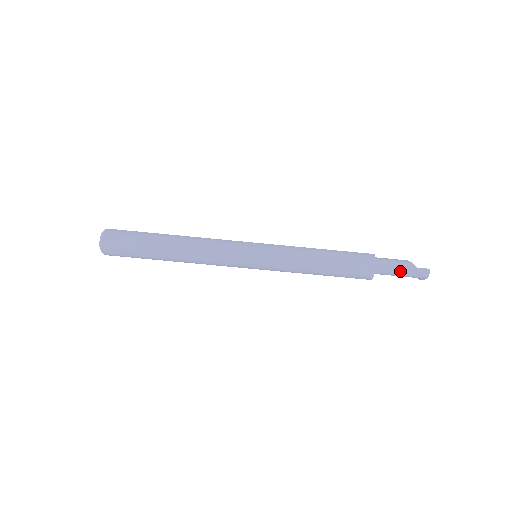
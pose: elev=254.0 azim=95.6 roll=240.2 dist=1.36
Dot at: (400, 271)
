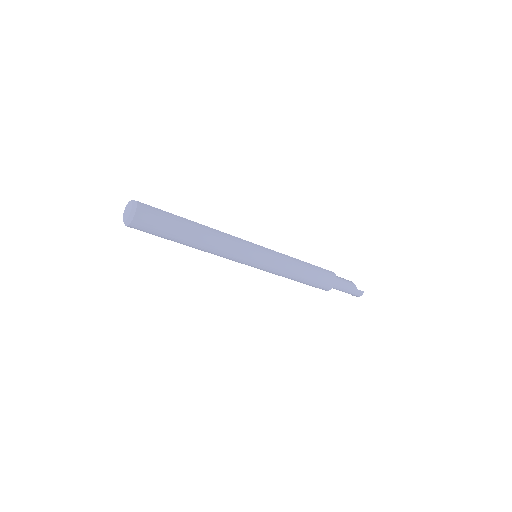
Dot at: (347, 290)
